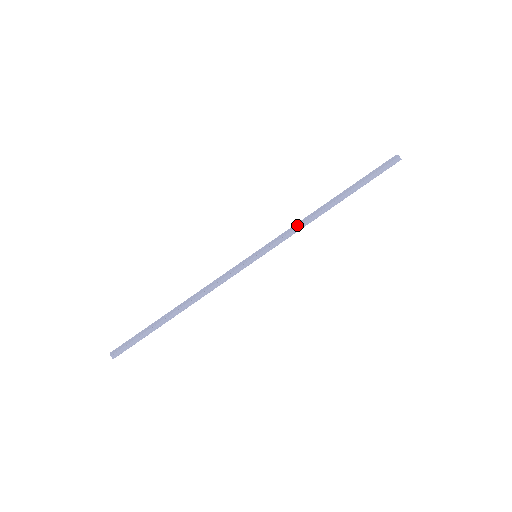
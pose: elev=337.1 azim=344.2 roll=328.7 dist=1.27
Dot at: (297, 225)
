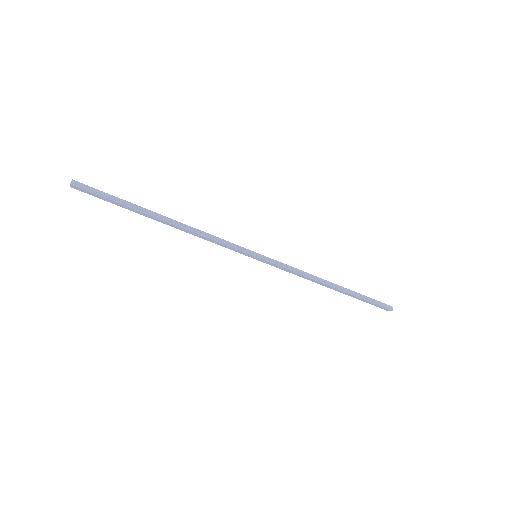
Dot at: (301, 270)
